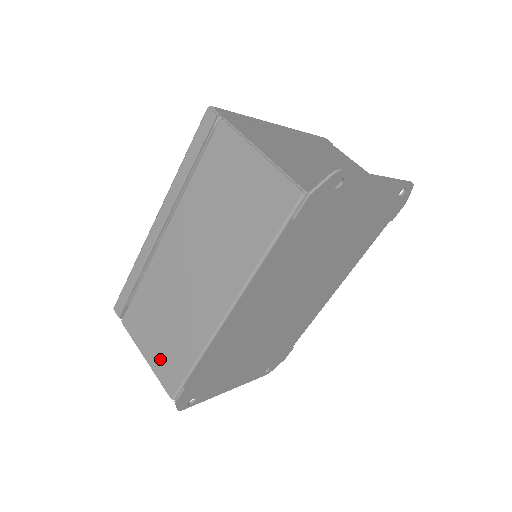
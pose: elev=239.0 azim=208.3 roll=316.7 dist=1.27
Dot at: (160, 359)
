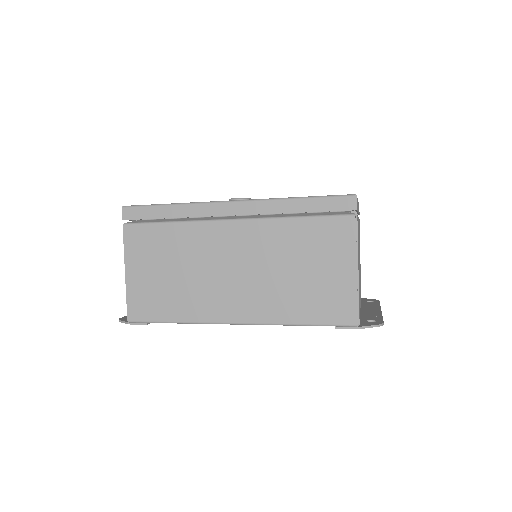
Dot at: (142, 289)
